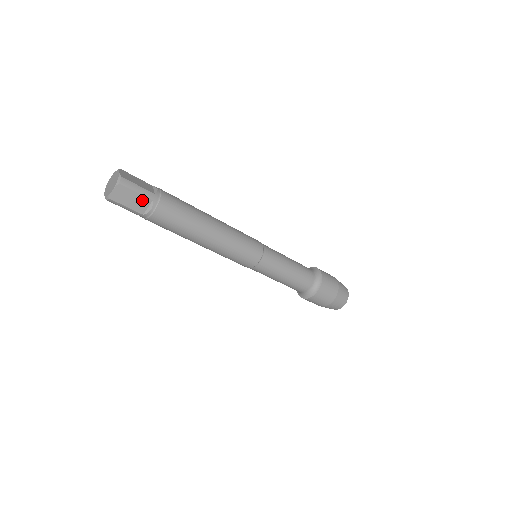
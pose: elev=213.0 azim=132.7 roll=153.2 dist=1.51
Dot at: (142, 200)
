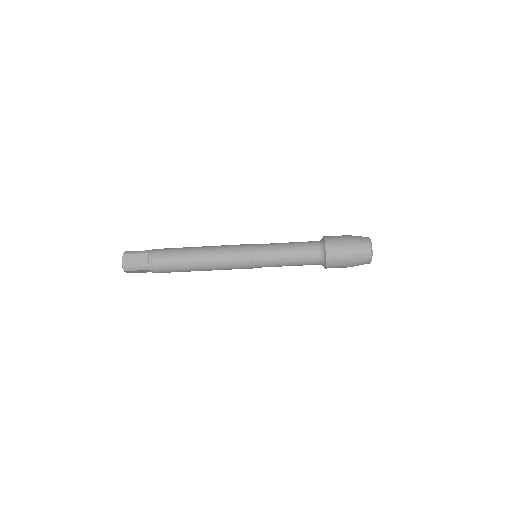
Dot at: (142, 257)
